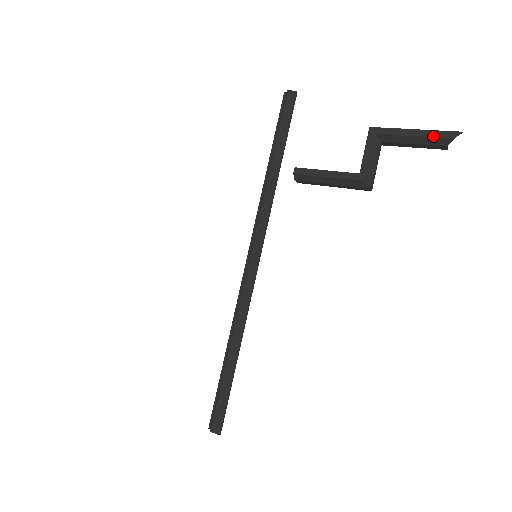
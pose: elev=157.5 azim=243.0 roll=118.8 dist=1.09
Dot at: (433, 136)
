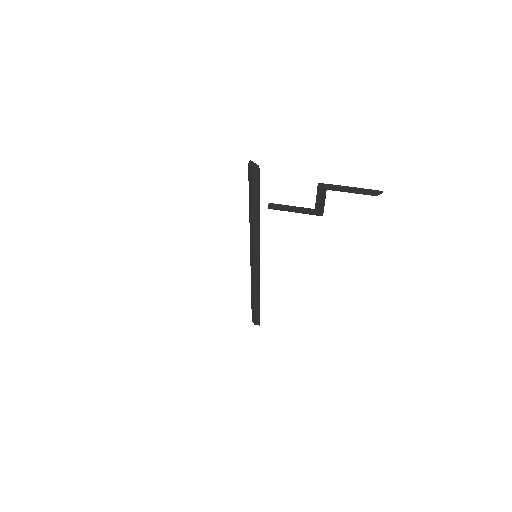
Dot at: occluded
